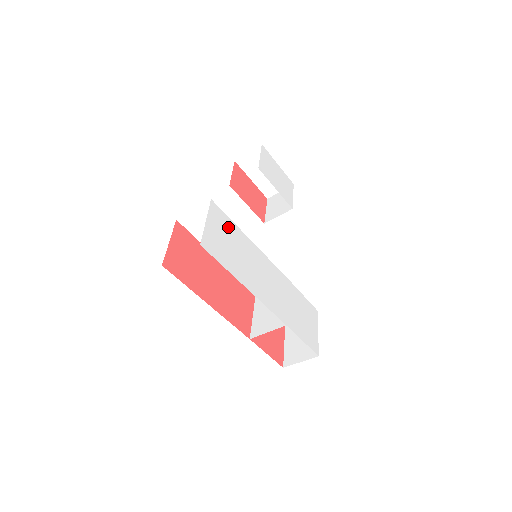
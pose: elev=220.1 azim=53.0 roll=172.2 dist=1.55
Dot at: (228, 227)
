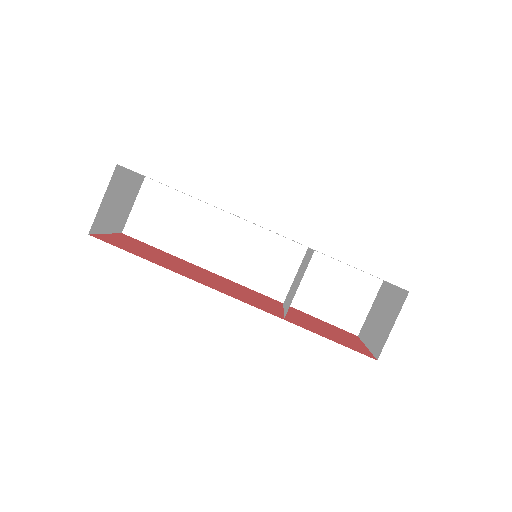
Dot at: occluded
